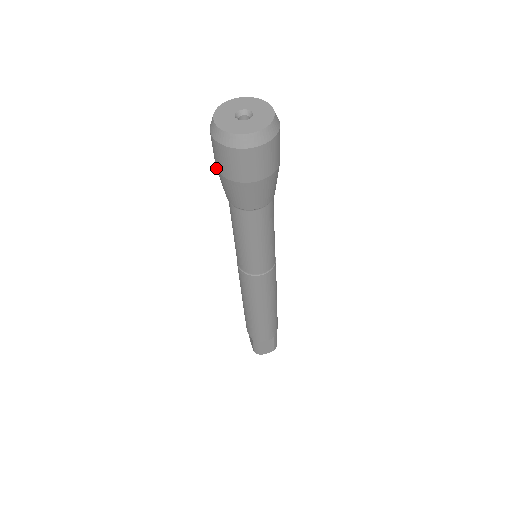
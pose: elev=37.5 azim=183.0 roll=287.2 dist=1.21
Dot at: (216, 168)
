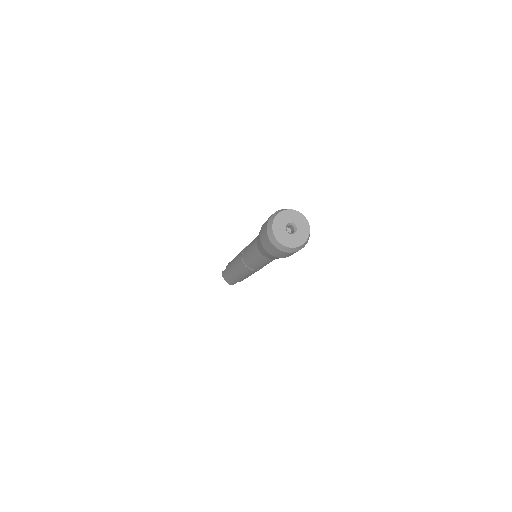
Dot at: (265, 250)
